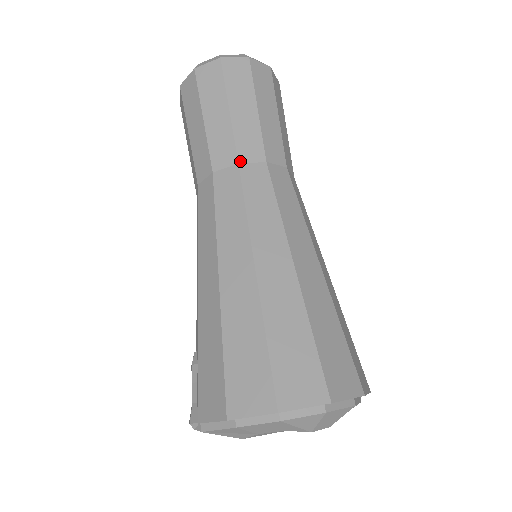
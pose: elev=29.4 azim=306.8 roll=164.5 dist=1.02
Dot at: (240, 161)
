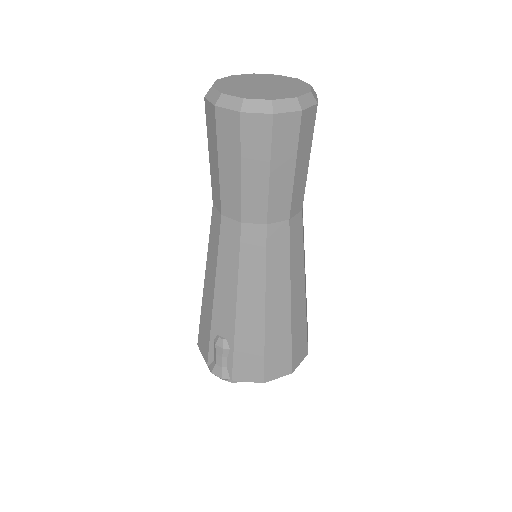
Dot at: (291, 217)
